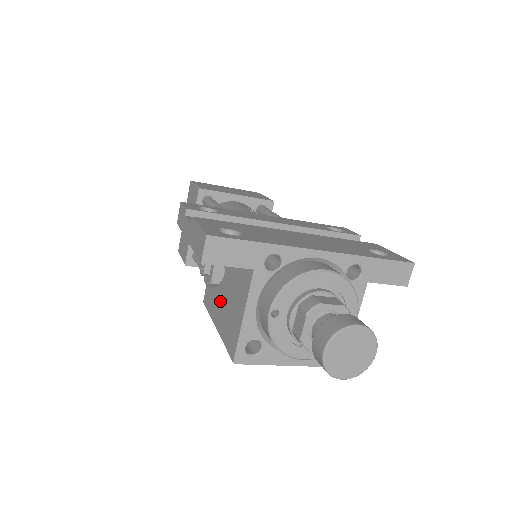
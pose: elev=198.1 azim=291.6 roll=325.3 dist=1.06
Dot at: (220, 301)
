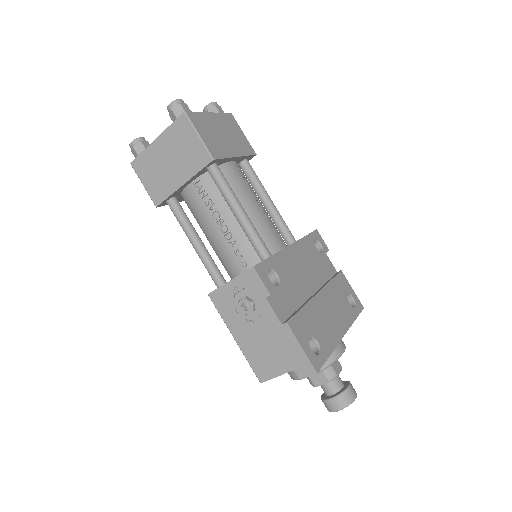
Dot at: (248, 329)
